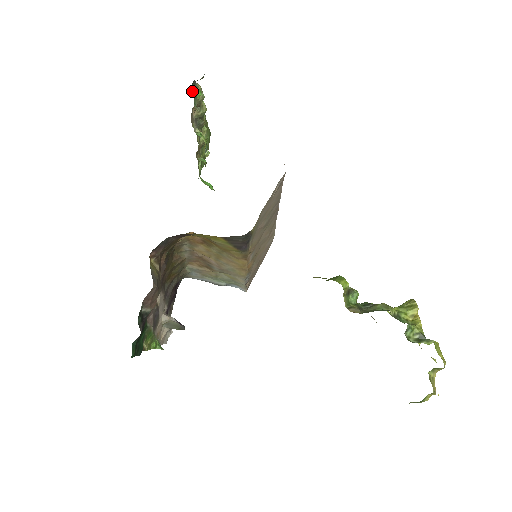
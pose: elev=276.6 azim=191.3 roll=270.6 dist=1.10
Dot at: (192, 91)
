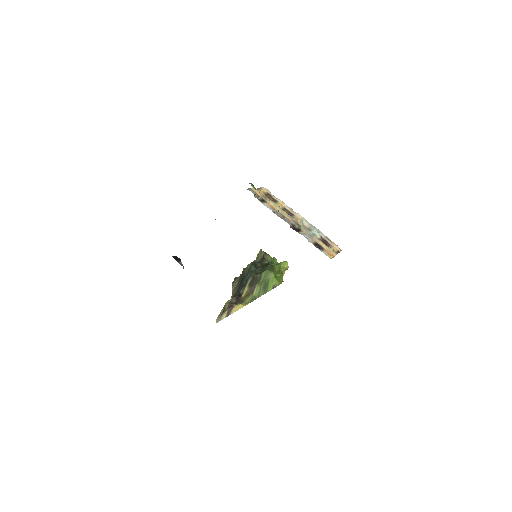
Dot at: occluded
